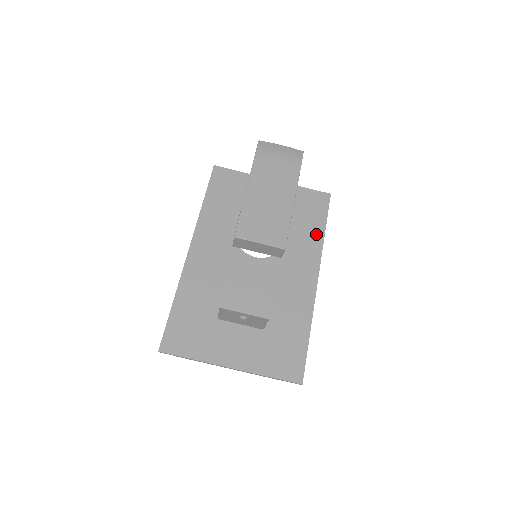
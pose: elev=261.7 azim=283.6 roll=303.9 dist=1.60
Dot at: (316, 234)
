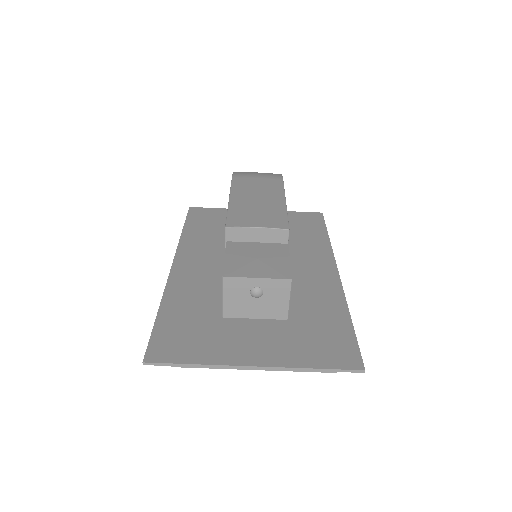
Dot at: (319, 239)
